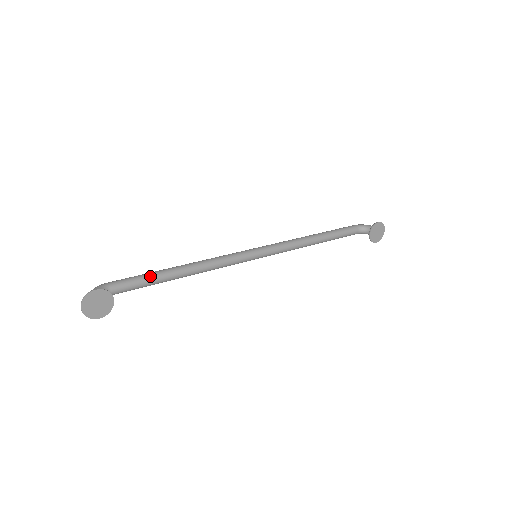
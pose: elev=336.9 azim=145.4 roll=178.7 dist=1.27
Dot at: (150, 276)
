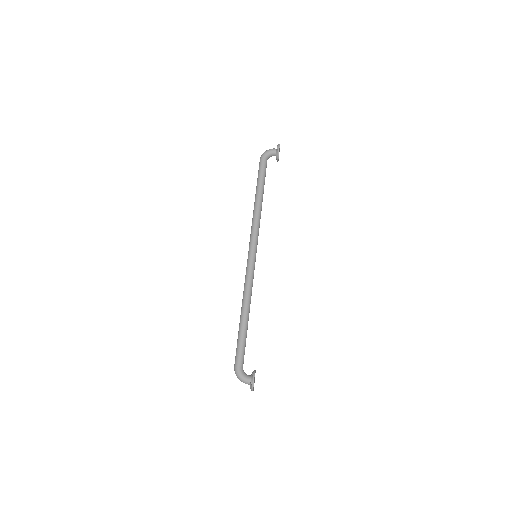
Dot at: (245, 337)
